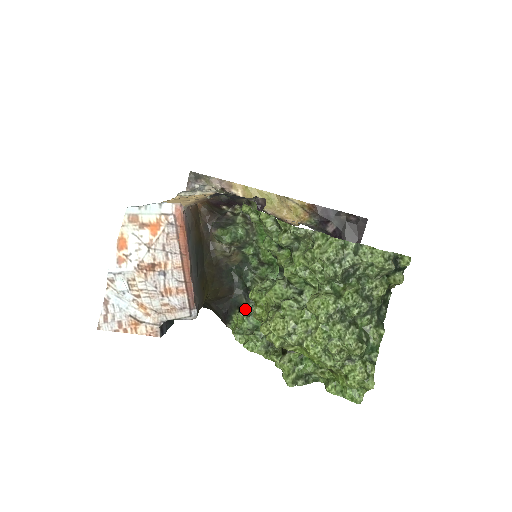
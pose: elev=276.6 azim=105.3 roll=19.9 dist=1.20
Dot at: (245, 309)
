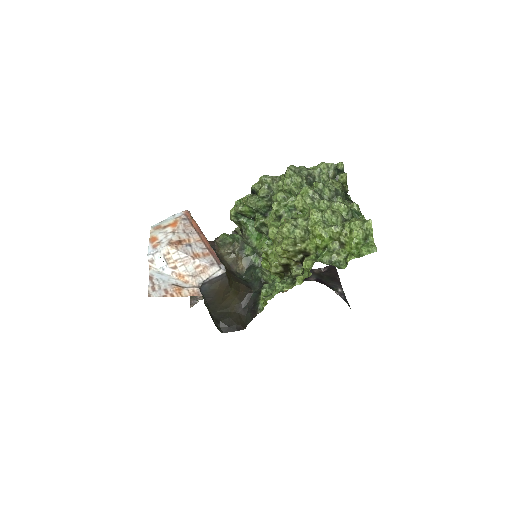
Dot at: (264, 284)
